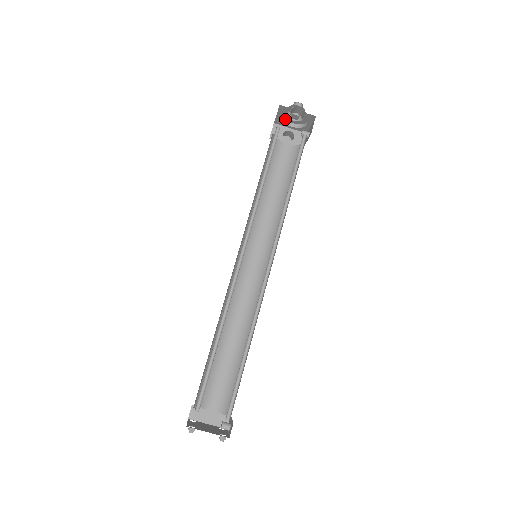
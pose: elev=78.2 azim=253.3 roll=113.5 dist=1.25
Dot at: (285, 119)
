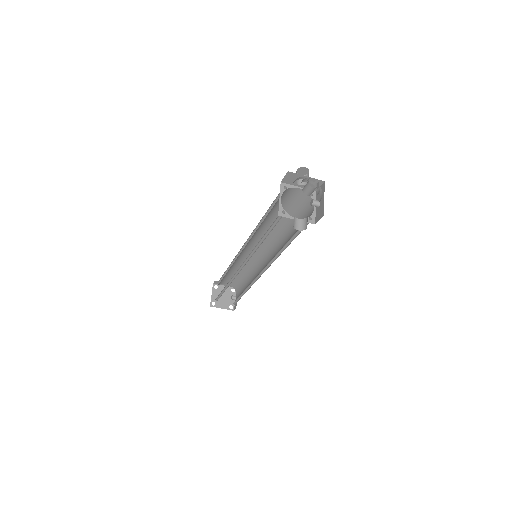
Dot at: (300, 177)
